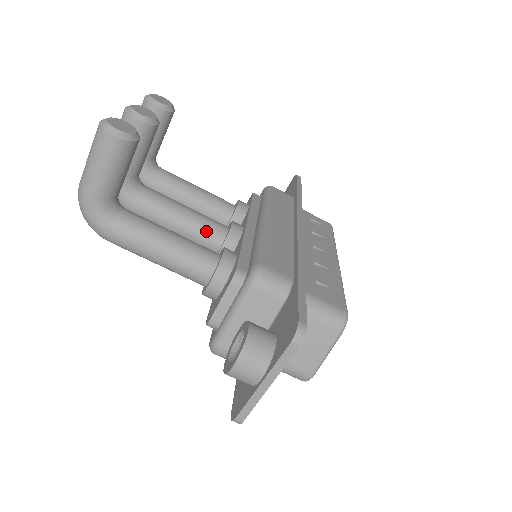
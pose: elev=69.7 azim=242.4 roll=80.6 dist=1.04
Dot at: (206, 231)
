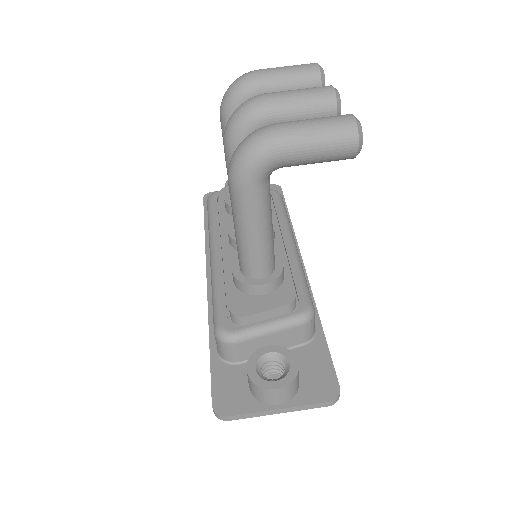
Dot at: occluded
